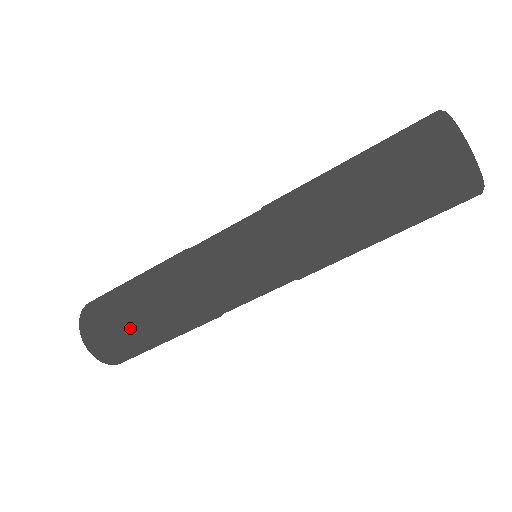
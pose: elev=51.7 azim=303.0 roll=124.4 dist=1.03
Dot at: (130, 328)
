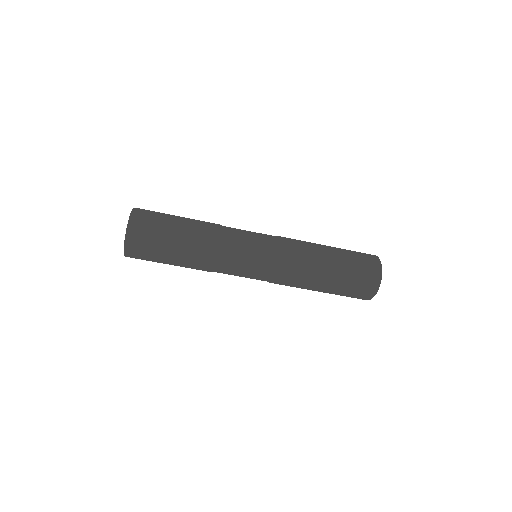
Dot at: (171, 226)
